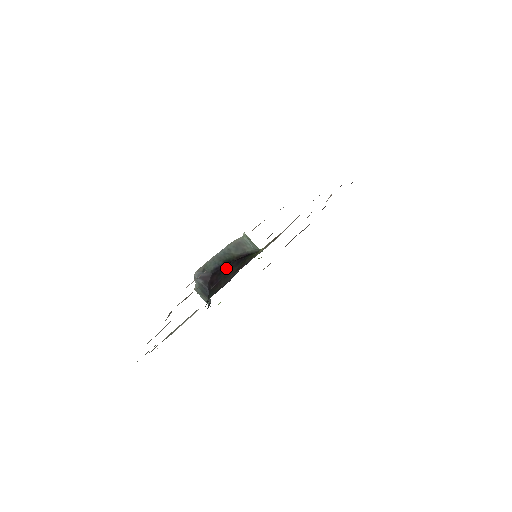
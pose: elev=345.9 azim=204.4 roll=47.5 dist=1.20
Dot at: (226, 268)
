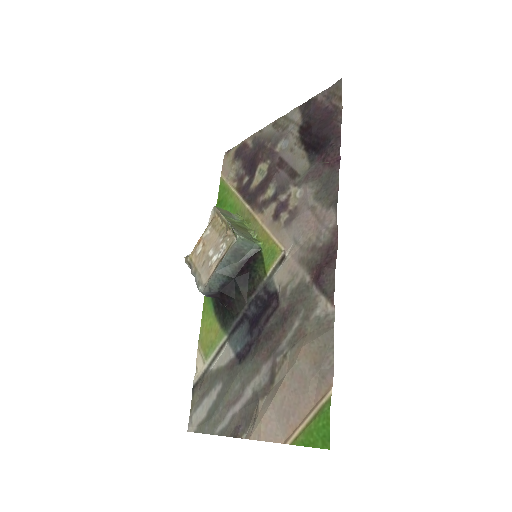
Dot at: (234, 286)
